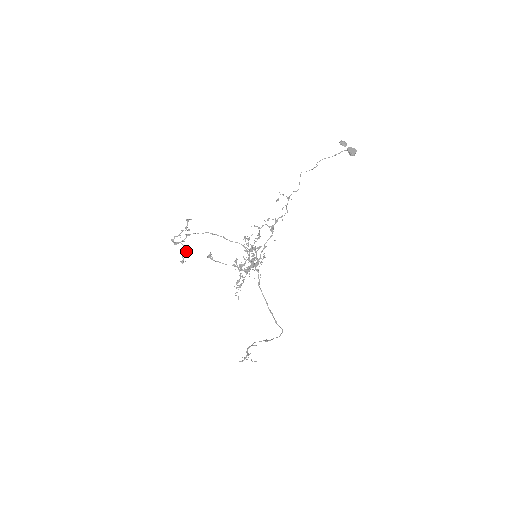
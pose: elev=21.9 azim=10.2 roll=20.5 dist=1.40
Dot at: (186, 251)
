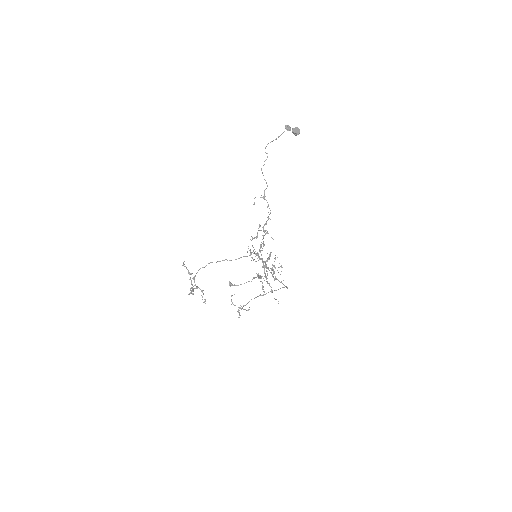
Dot at: (202, 291)
